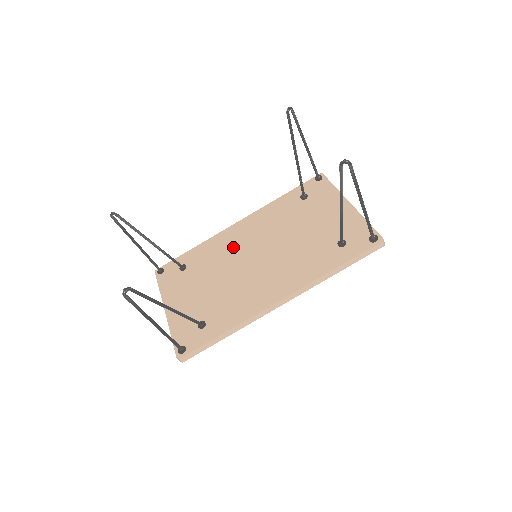
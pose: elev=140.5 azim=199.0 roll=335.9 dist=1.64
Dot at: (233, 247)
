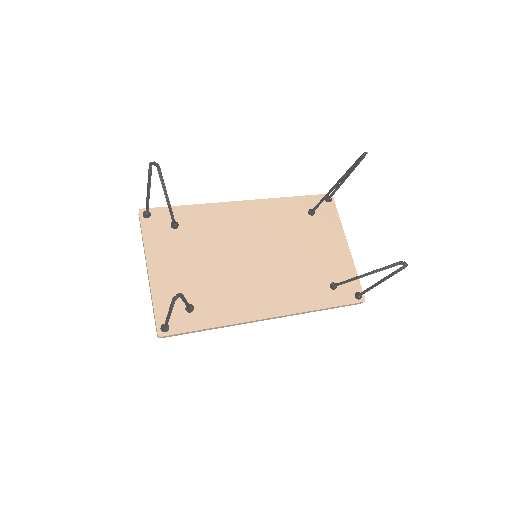
Dot at: (234, 230)
